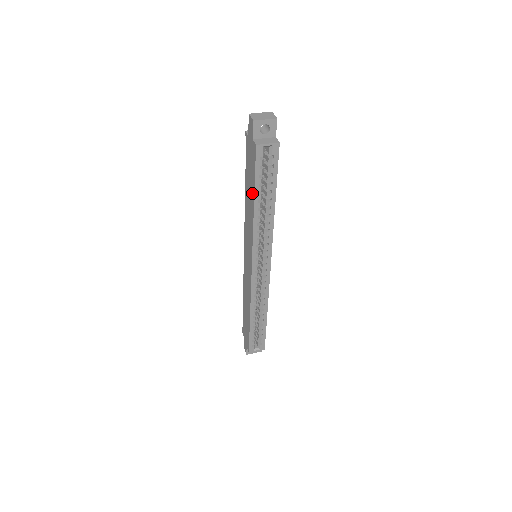
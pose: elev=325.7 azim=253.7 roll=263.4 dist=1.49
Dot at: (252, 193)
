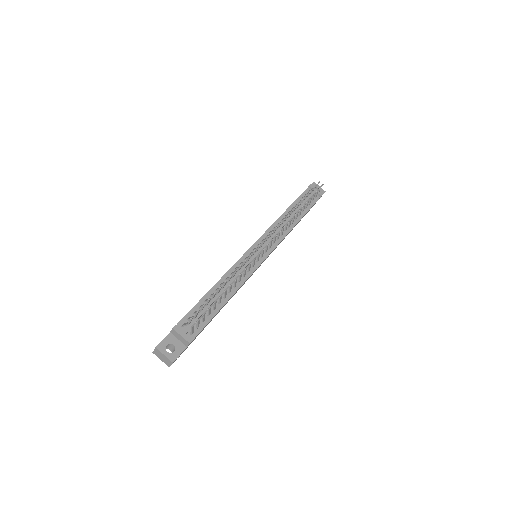
Dot at: occluded
